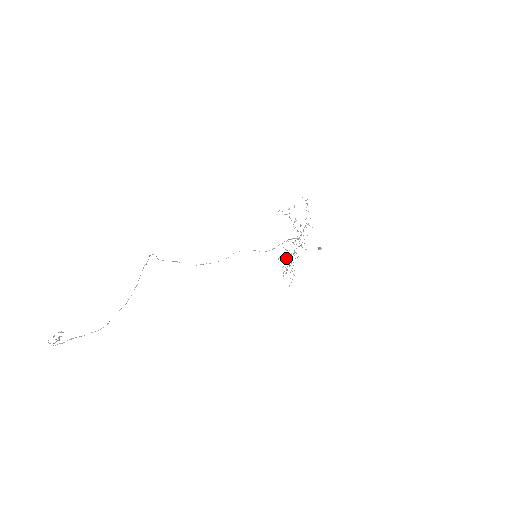
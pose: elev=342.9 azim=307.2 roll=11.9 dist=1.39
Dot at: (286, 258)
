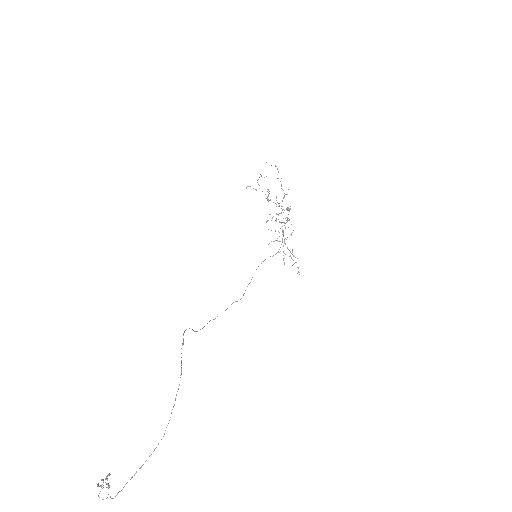
Dot at: (278, 241)
